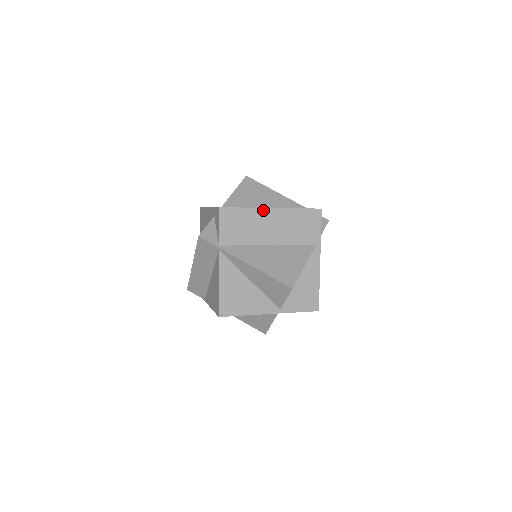
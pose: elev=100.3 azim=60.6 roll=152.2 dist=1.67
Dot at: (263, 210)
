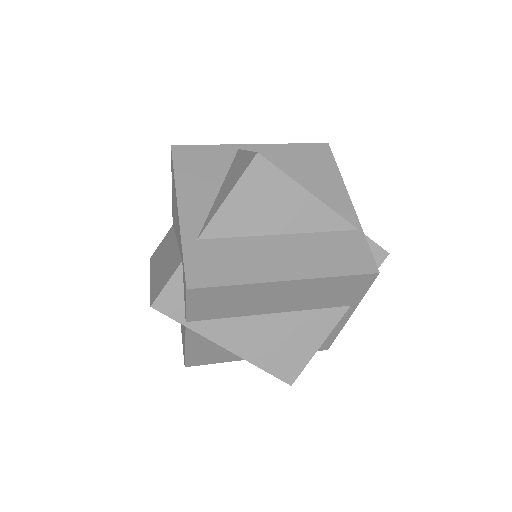
Dot at: (270, 284)
